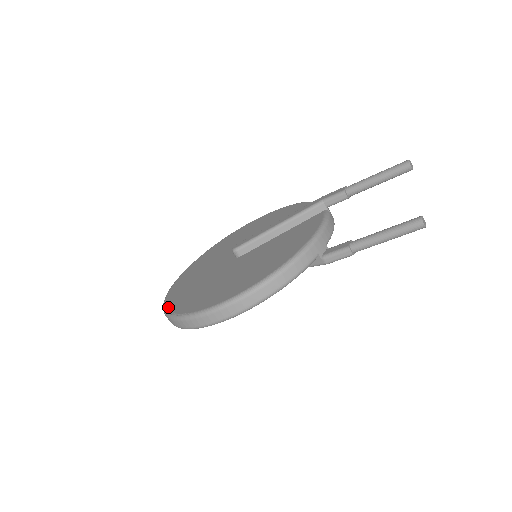
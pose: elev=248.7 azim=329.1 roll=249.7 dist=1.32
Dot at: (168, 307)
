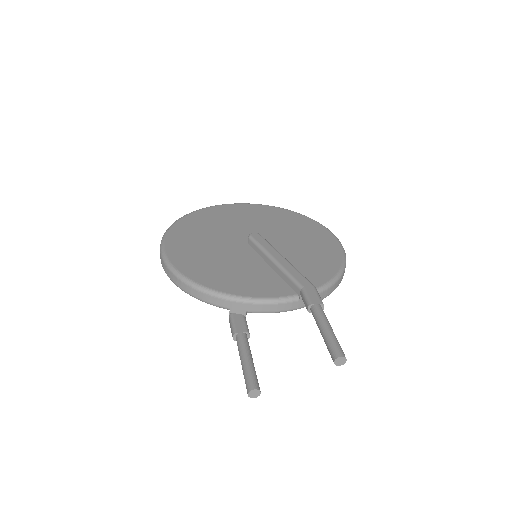
Dot at: (190, 214)
